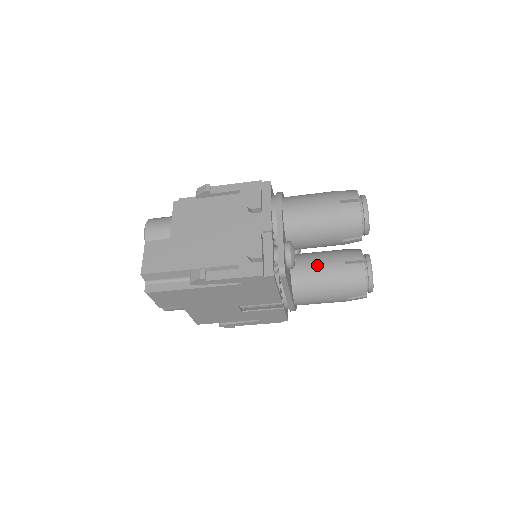
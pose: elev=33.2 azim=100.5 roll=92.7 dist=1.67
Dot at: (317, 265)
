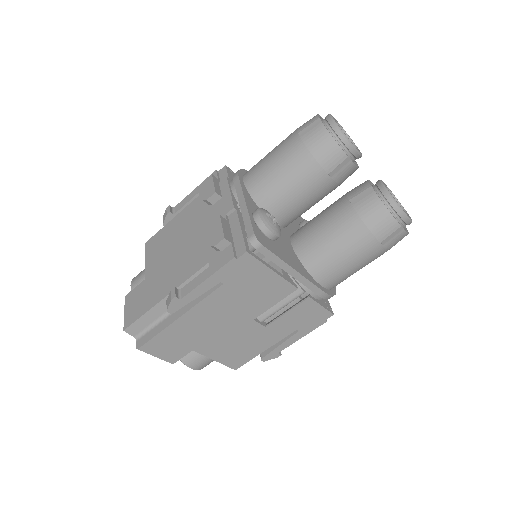
Dot at: (319, 224)
